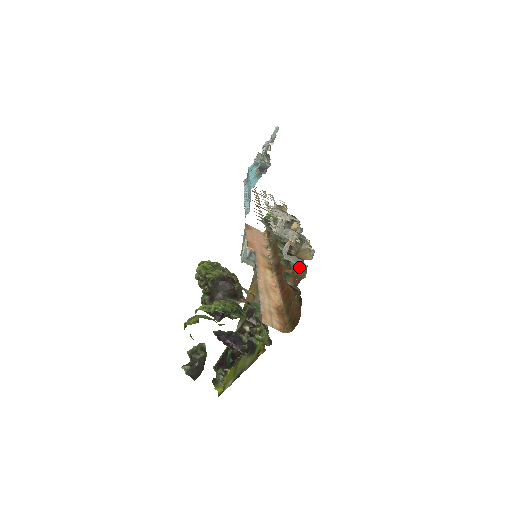
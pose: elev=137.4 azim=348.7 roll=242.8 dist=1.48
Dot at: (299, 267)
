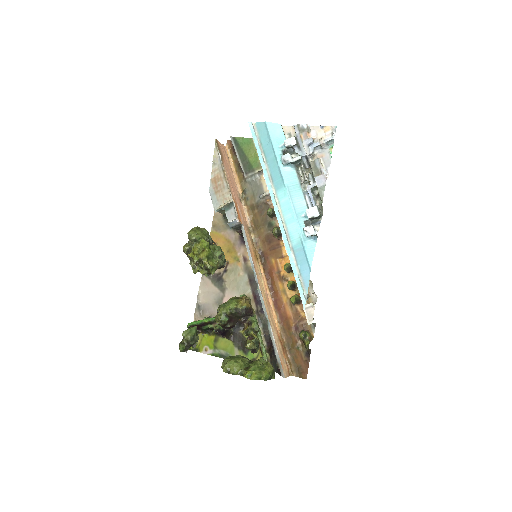
Dot at: occluded
